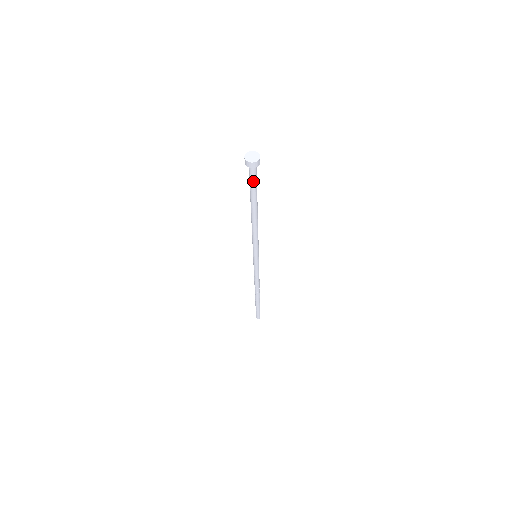
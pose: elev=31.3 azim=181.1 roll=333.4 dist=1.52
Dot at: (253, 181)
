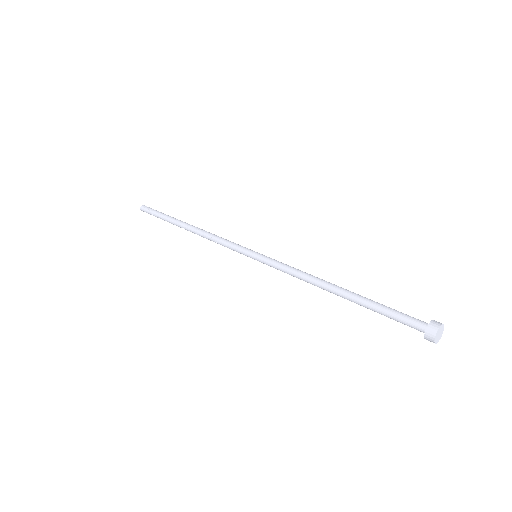
Dot at: (399, 320)
